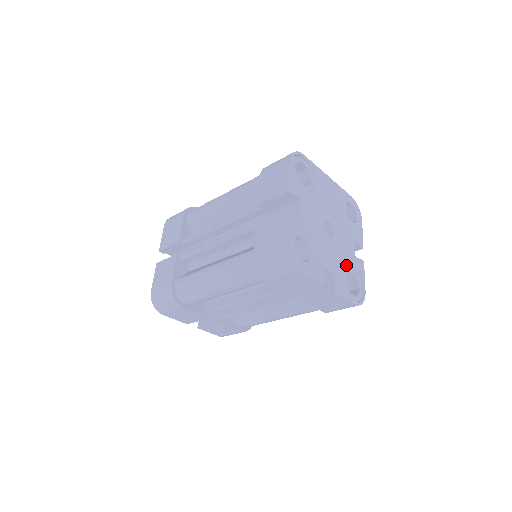
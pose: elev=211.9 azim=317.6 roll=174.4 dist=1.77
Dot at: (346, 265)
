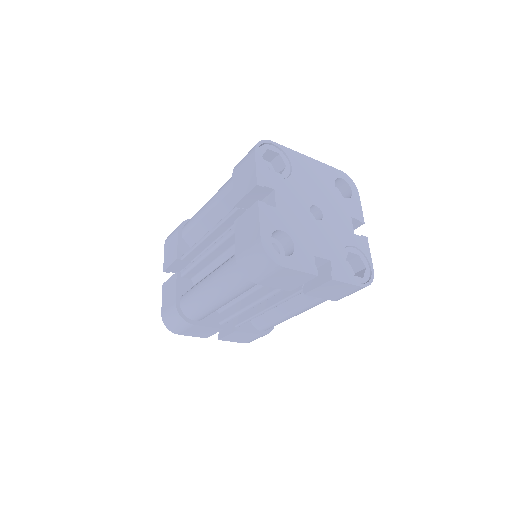
Dot at: (344, 246)
